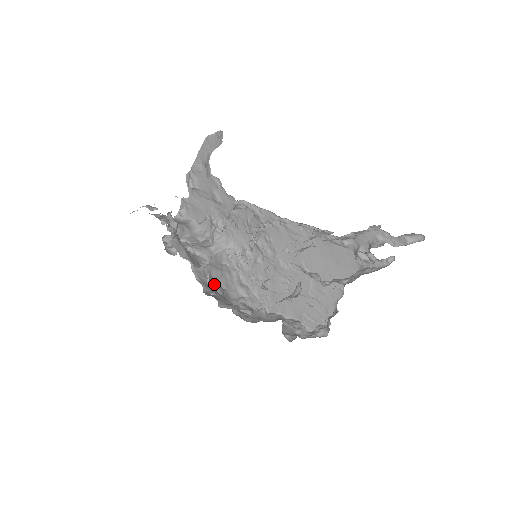
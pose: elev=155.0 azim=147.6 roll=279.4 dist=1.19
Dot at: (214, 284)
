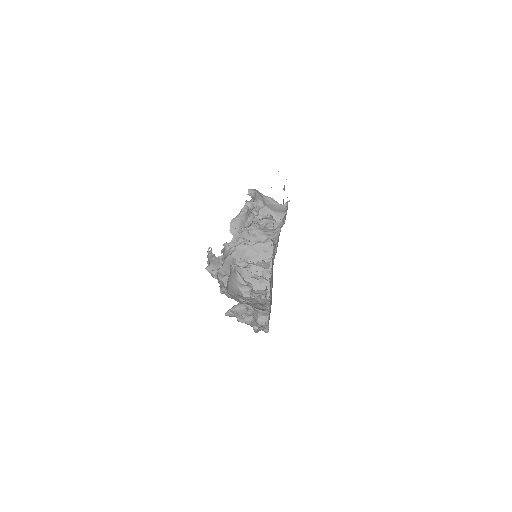
Dot at: (243, 258)
